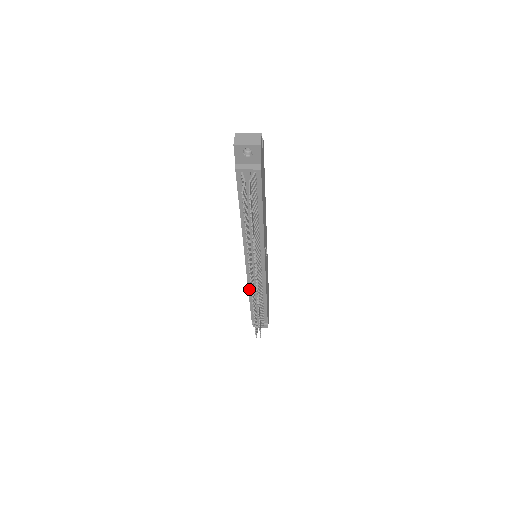
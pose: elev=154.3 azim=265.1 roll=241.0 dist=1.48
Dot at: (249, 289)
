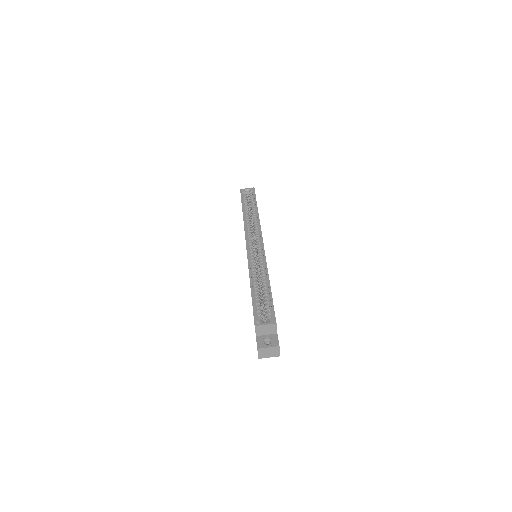
Dot at: occluded
